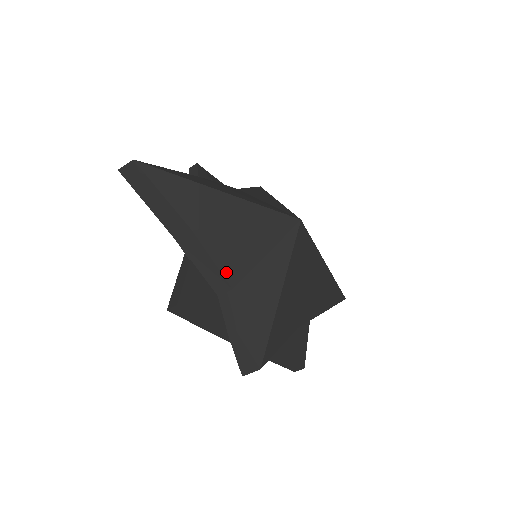
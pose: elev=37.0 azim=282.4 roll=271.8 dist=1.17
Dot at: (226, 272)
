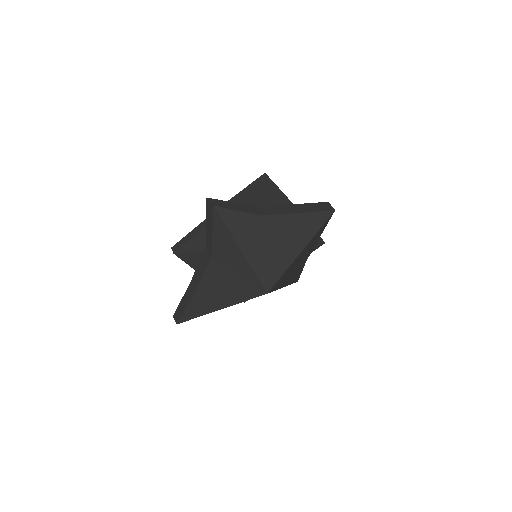
Dot at: occluded
